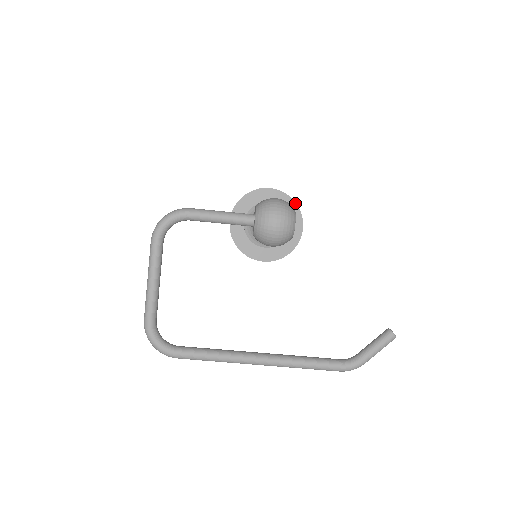
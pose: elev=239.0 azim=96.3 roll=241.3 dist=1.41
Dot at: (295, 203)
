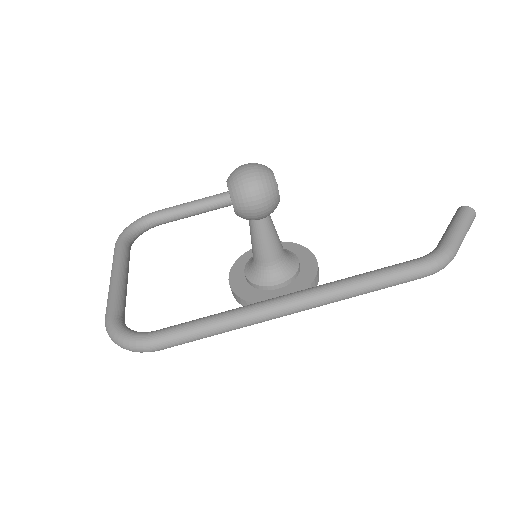
Dot at: (297, 244)
